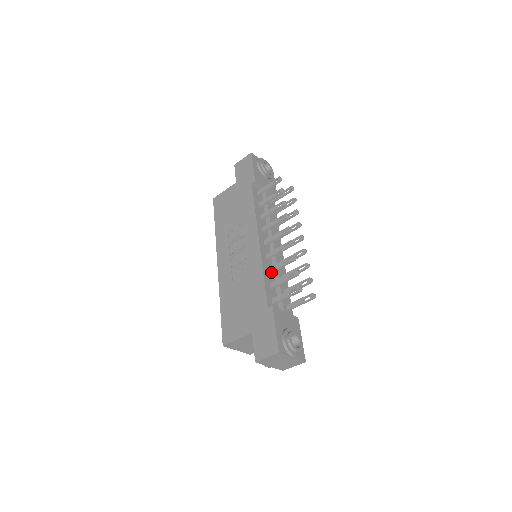
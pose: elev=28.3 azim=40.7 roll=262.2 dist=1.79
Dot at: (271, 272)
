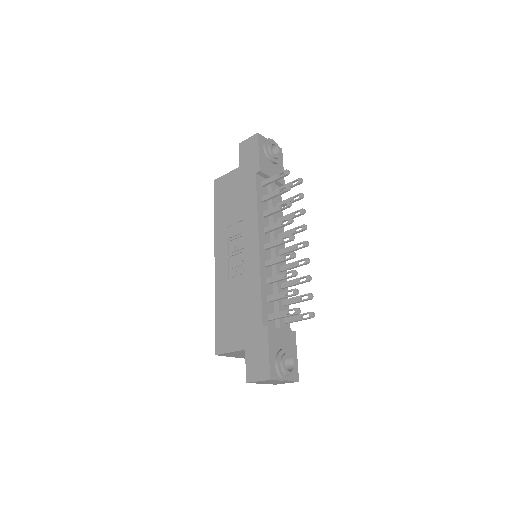
Dot at: (269, 283)
